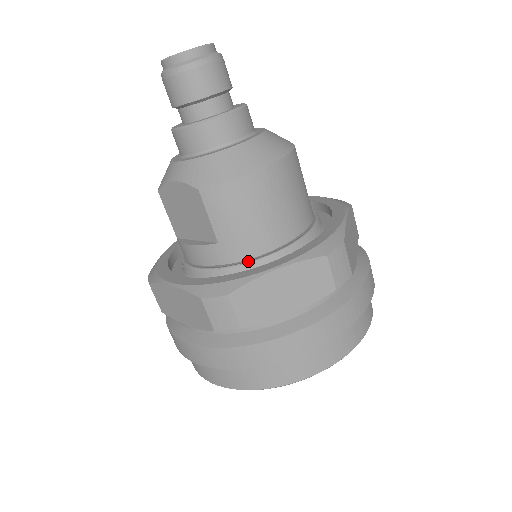
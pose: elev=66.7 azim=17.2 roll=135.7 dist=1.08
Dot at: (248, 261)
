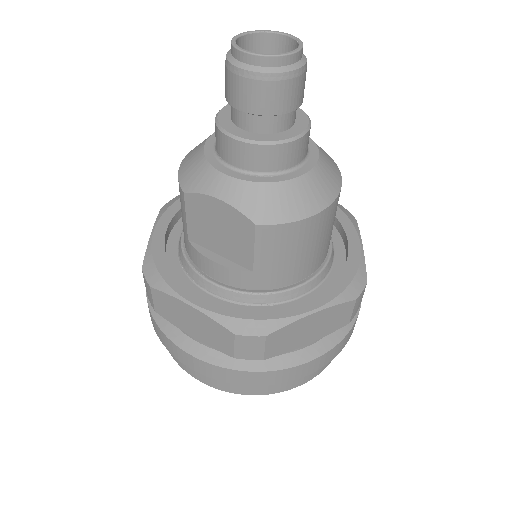
Dot at: (277, 290)
